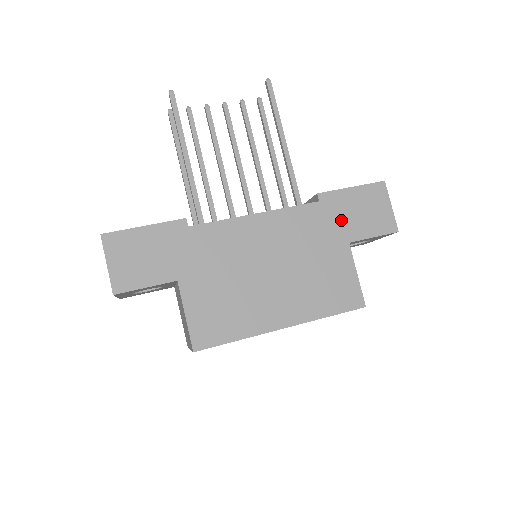
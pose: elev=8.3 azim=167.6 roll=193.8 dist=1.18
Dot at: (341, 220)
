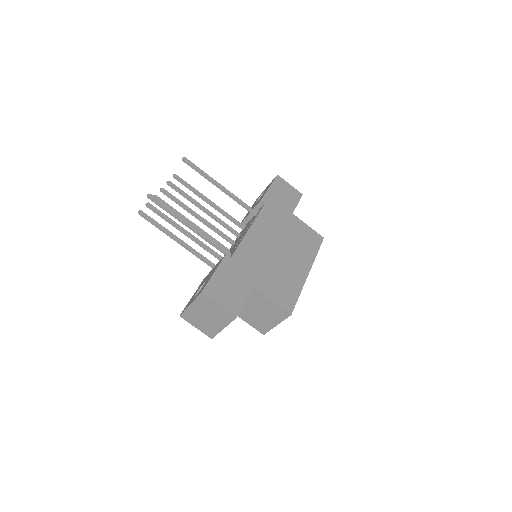
Dot at: (280, 205)
